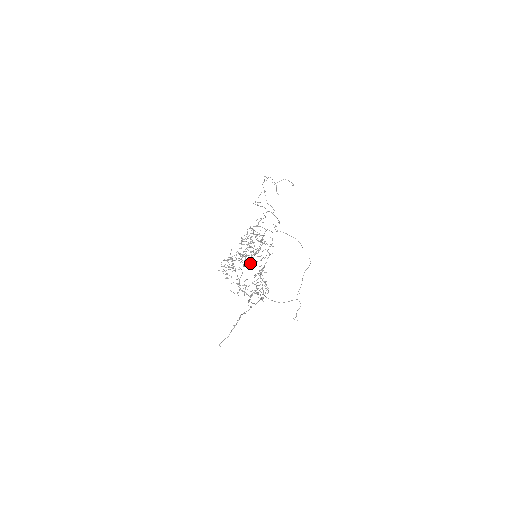
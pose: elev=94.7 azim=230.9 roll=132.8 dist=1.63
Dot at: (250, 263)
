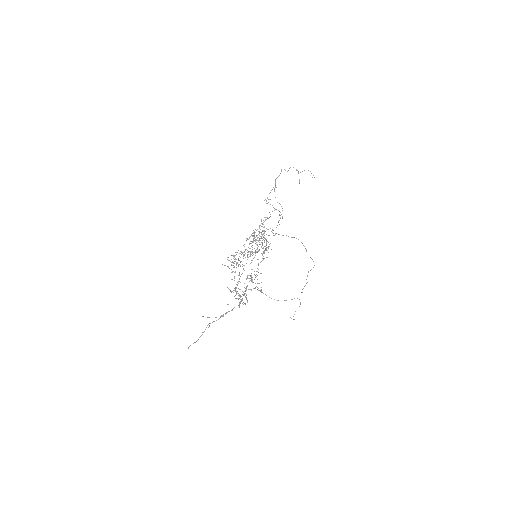
Dot at: occluded
